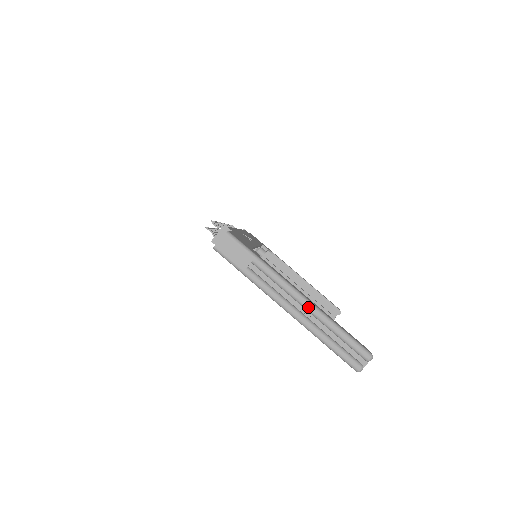
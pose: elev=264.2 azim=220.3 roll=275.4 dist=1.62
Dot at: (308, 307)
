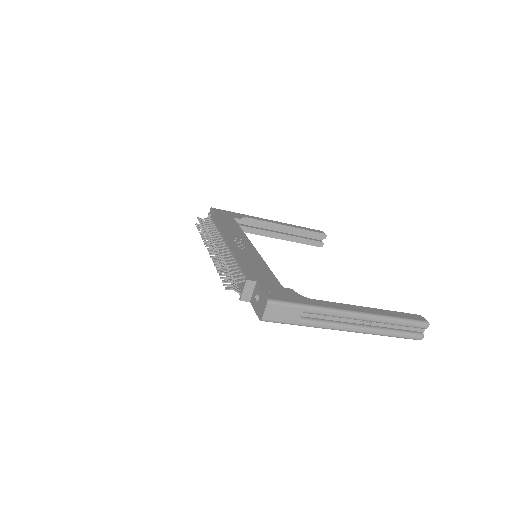
Dot at: (366, 319)
